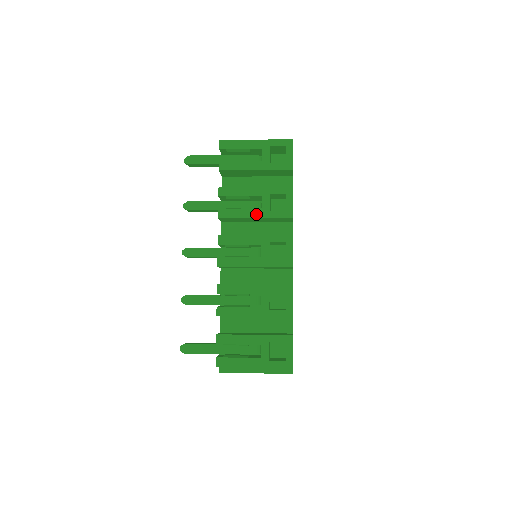
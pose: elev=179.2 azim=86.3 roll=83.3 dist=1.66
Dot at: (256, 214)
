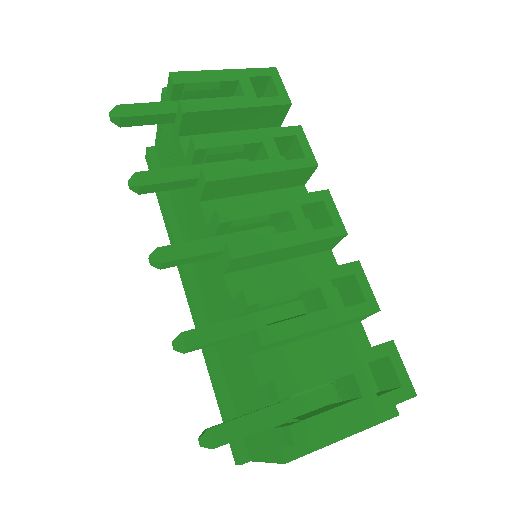
Dot at: (264, 168)
